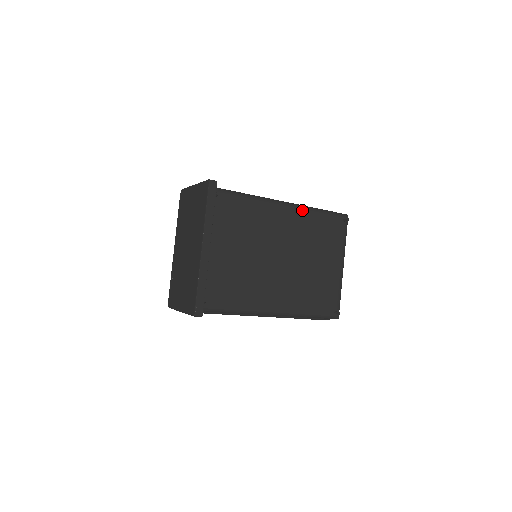
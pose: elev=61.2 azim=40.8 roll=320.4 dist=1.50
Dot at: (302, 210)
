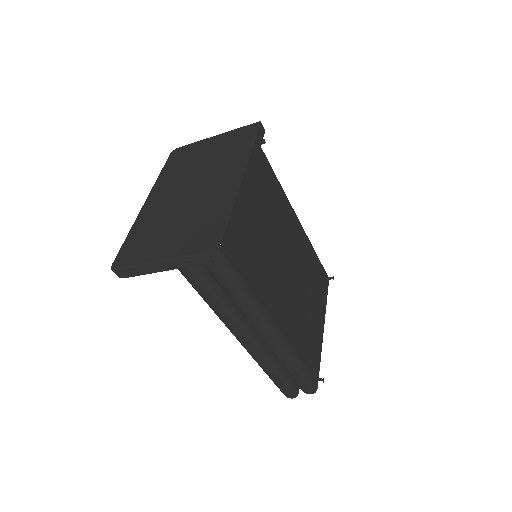
Dot at: (306, 236)
